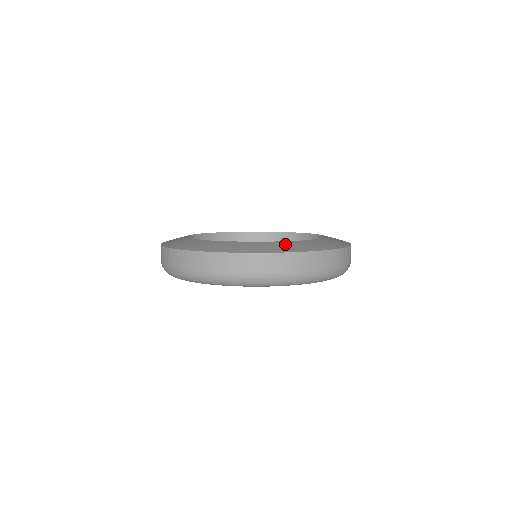
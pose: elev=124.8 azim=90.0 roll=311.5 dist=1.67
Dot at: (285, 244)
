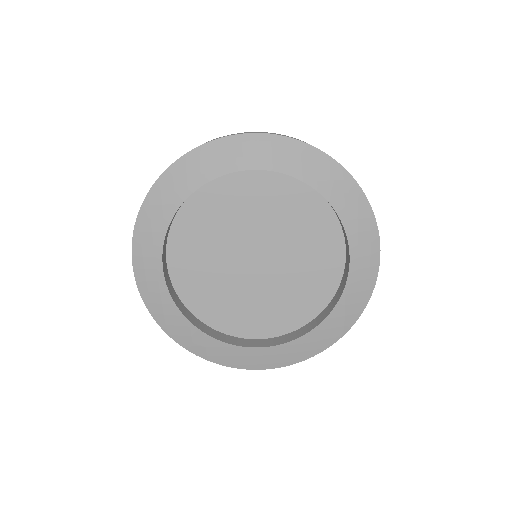
Dot at: (292, 349)
